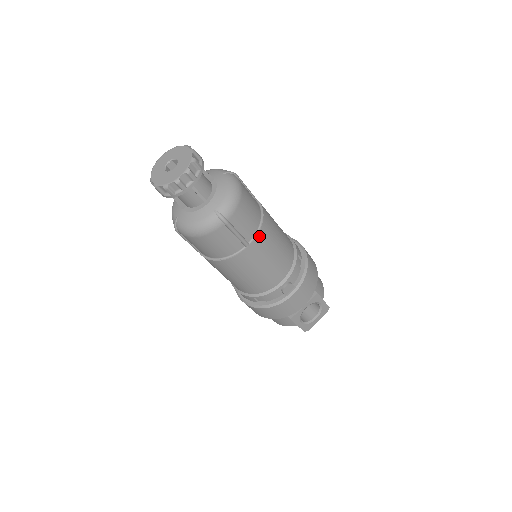
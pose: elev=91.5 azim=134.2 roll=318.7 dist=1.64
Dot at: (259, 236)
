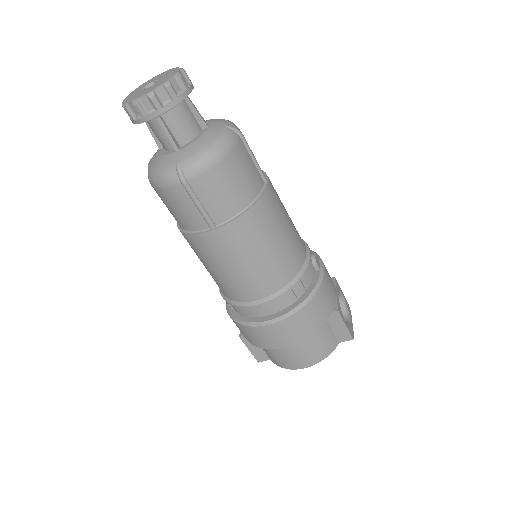
Dot at: occluded
